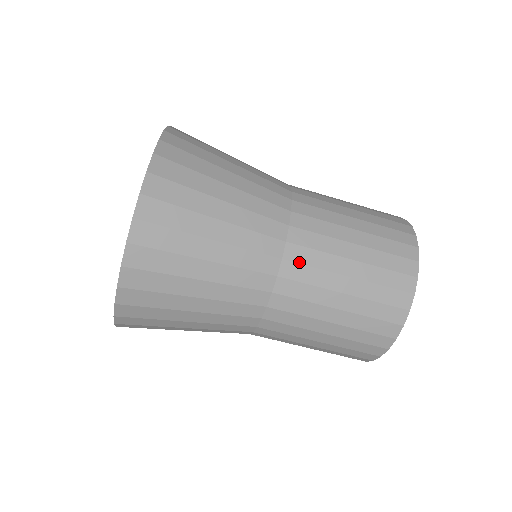
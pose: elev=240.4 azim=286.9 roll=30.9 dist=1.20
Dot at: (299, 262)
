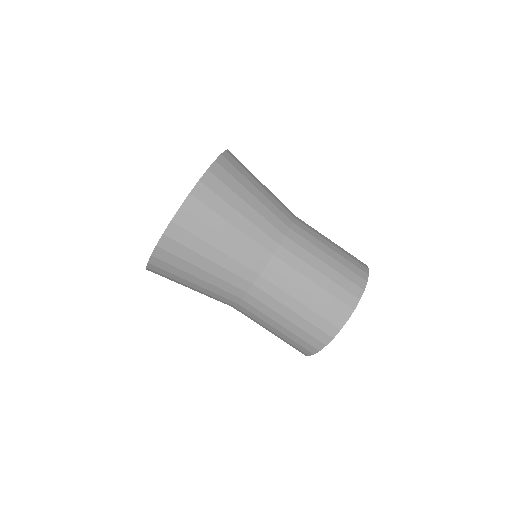
Dot at: (277, 271)
